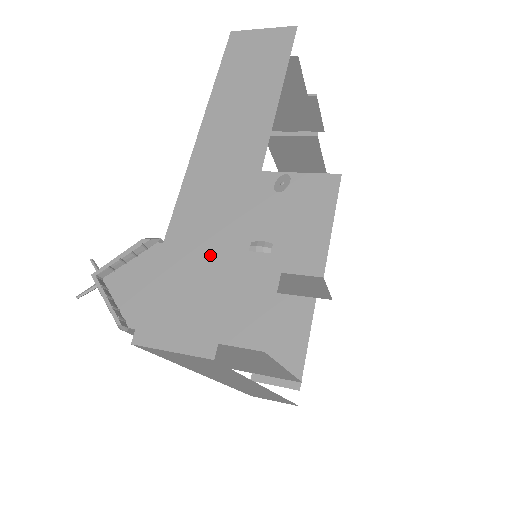
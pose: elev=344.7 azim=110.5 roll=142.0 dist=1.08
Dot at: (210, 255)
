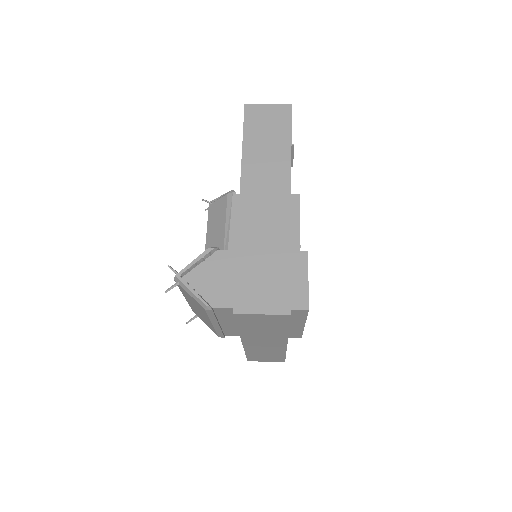
Dot at: (272, 254)
